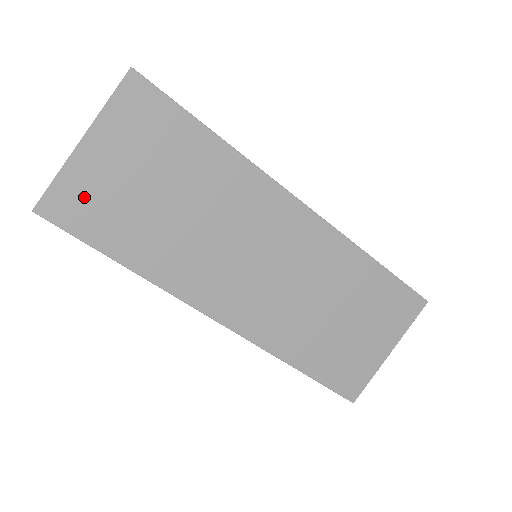
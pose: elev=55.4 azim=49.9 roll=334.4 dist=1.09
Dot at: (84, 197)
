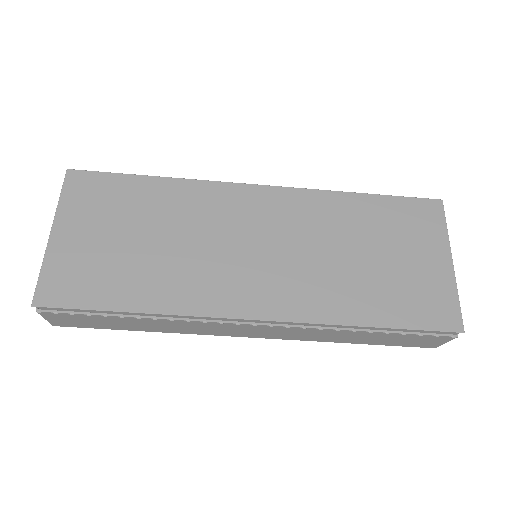
Dot at: (71, 273)
